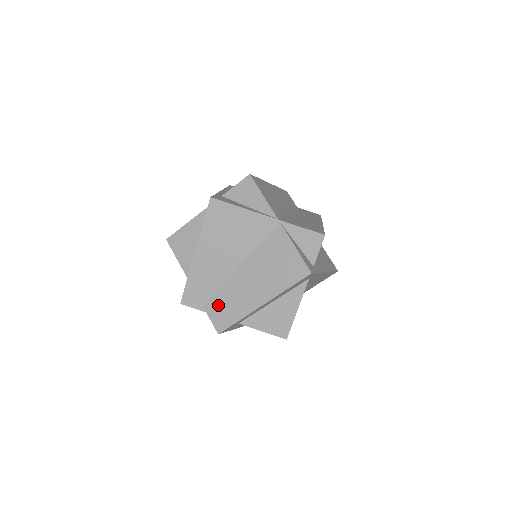
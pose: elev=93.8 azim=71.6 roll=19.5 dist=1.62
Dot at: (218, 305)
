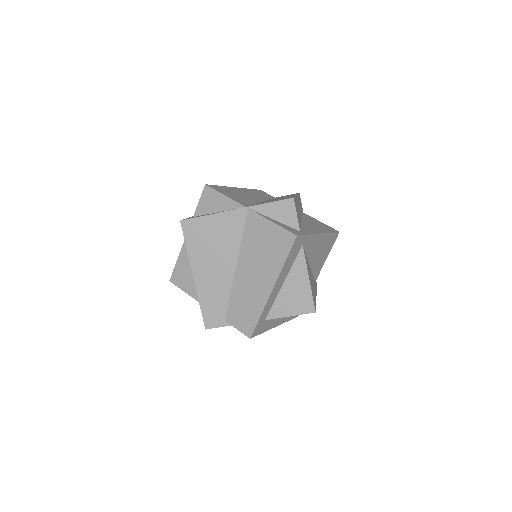
Dot at: (237, 312)
